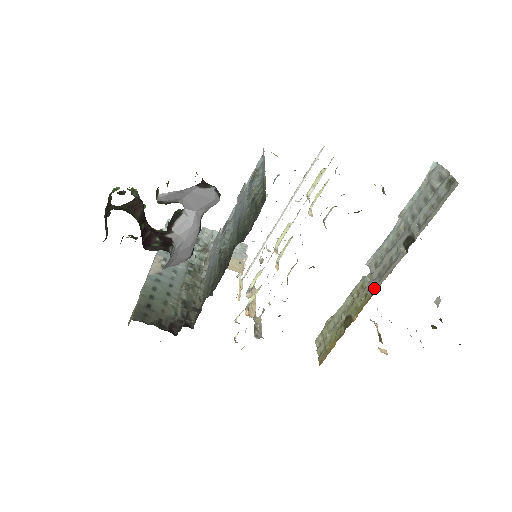
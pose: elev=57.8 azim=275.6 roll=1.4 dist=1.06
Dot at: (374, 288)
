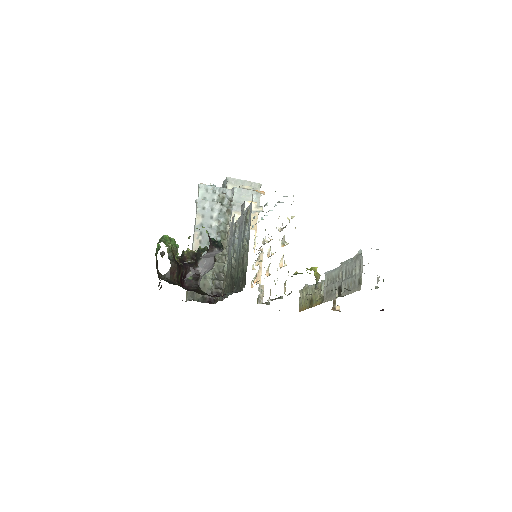
Dot at: (323, 300)
